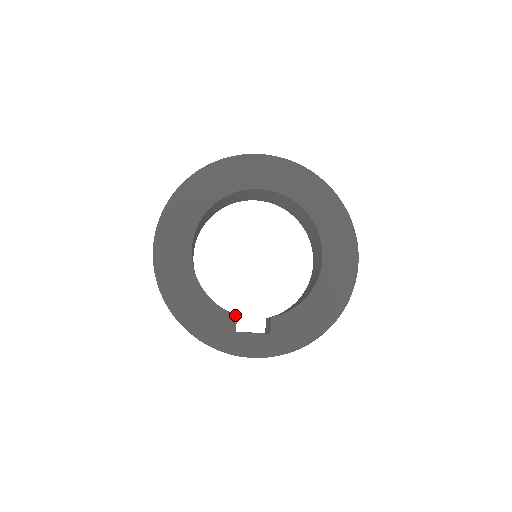
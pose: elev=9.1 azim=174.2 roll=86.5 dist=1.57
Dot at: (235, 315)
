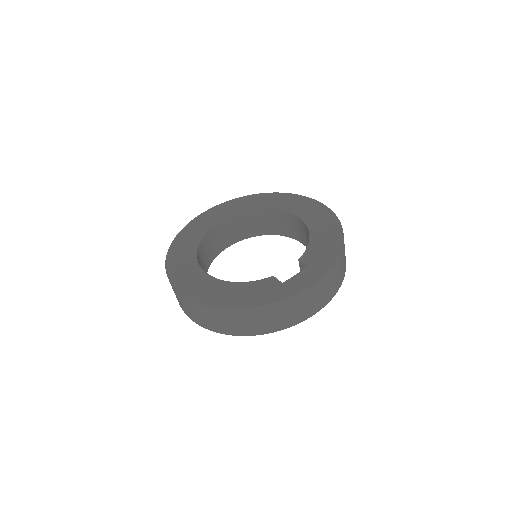
Dot at: (272, 276)
